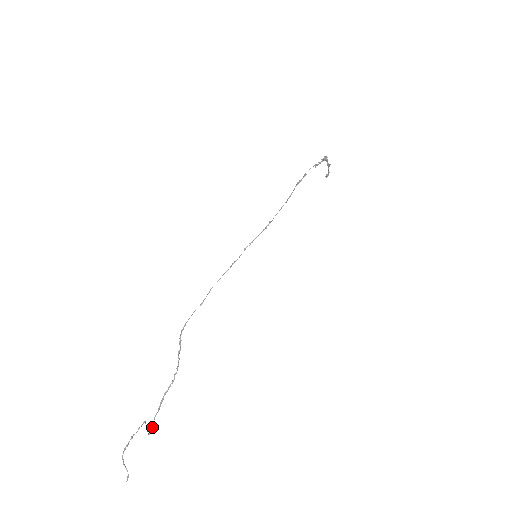
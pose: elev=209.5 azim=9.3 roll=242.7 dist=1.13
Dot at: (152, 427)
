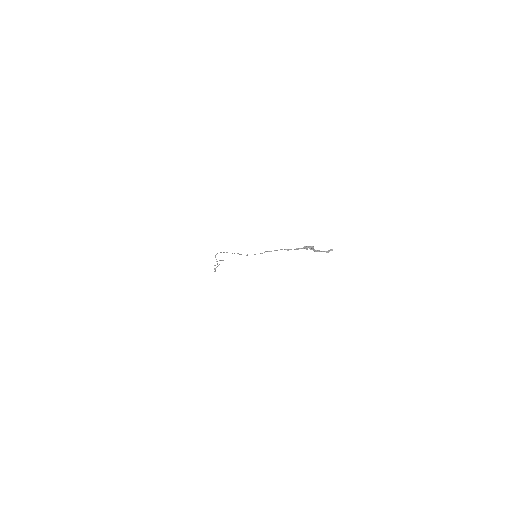
Dot at: occluded
